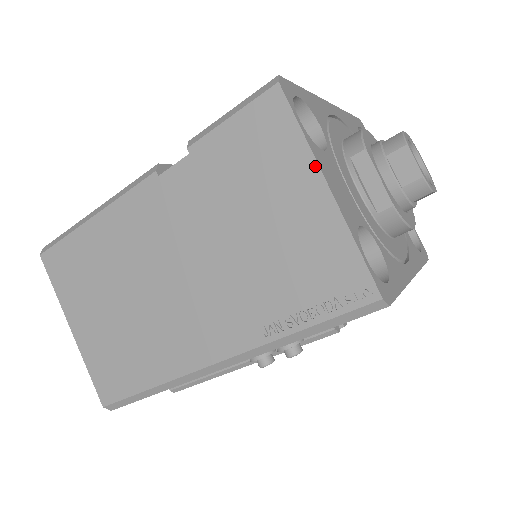
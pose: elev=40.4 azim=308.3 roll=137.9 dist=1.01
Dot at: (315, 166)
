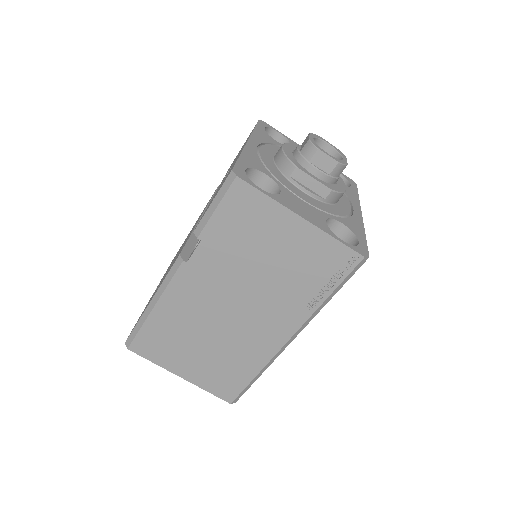
Dot at: (287, 211)
